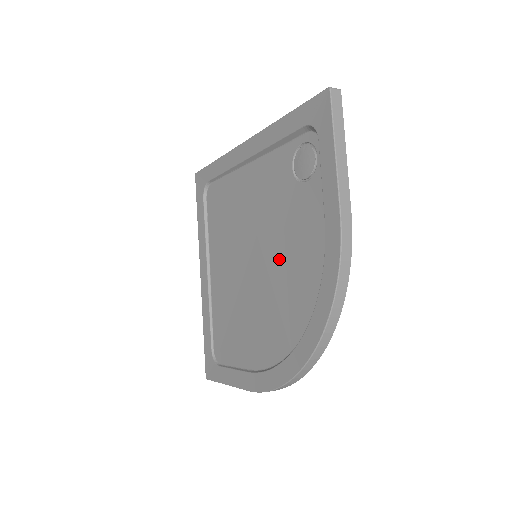
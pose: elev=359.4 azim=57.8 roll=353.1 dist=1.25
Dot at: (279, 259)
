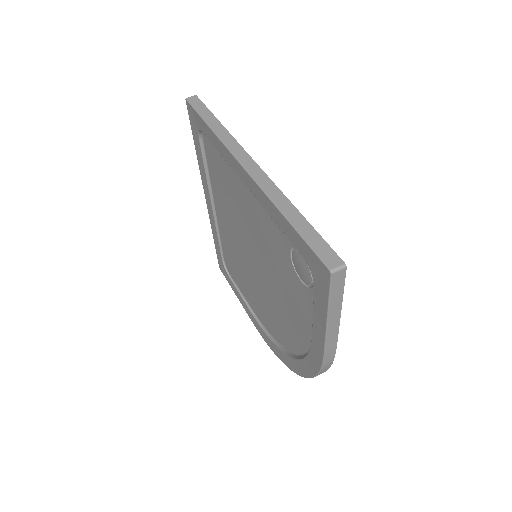
Dot at: (275, 291)
